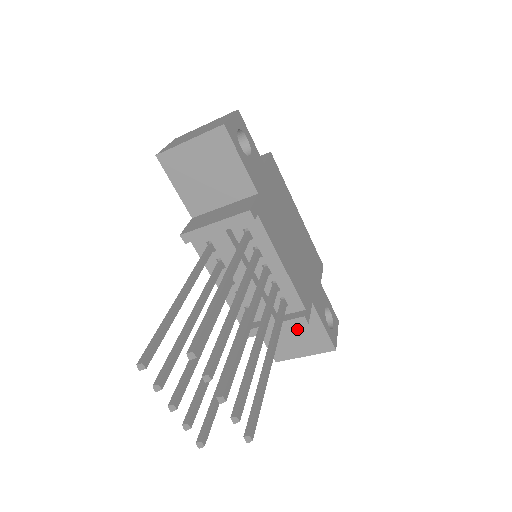
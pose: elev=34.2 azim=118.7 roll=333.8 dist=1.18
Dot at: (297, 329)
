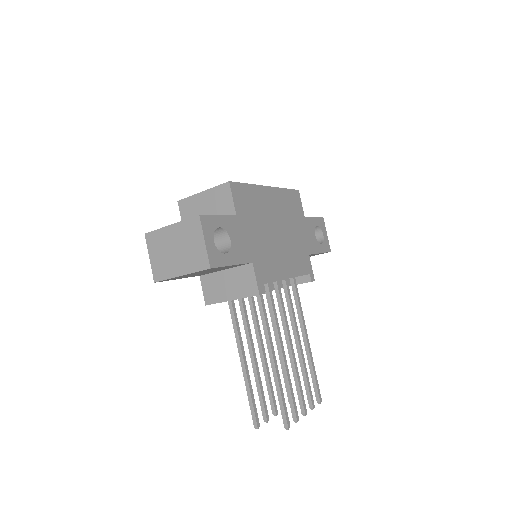
Dot at: occluded
